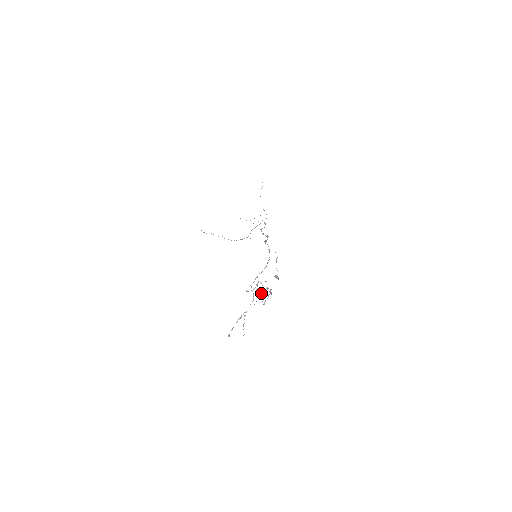
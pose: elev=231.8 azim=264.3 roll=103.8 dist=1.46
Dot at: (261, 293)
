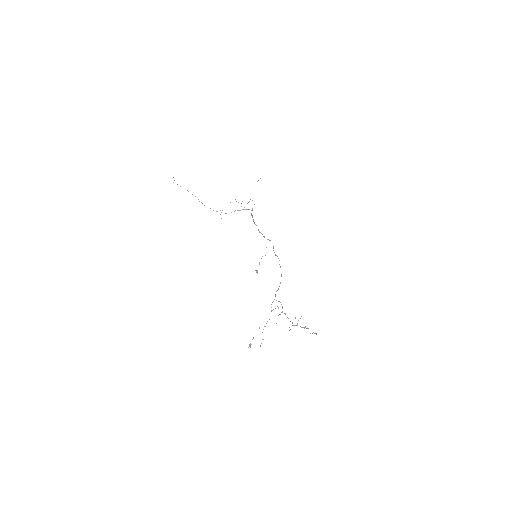
Dot at: occluded
